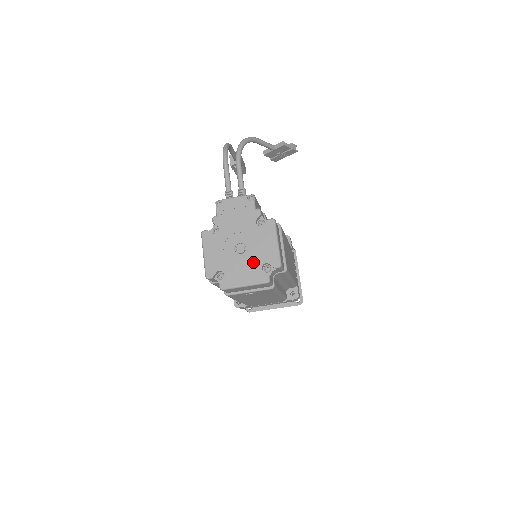
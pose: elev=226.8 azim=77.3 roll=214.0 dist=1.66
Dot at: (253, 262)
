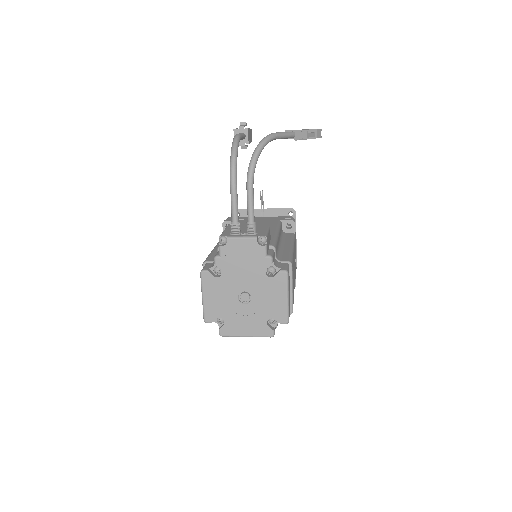
Dot at: (258, 315)
